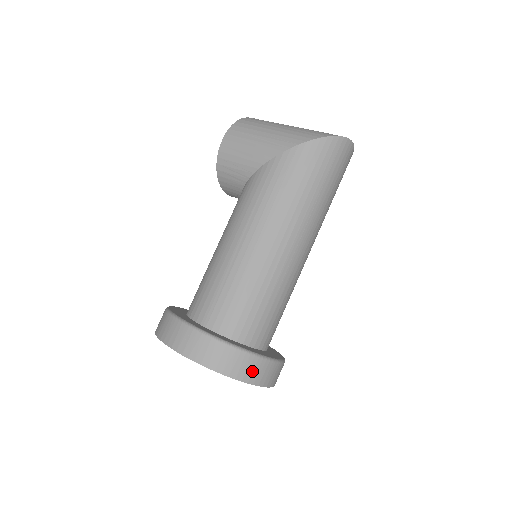
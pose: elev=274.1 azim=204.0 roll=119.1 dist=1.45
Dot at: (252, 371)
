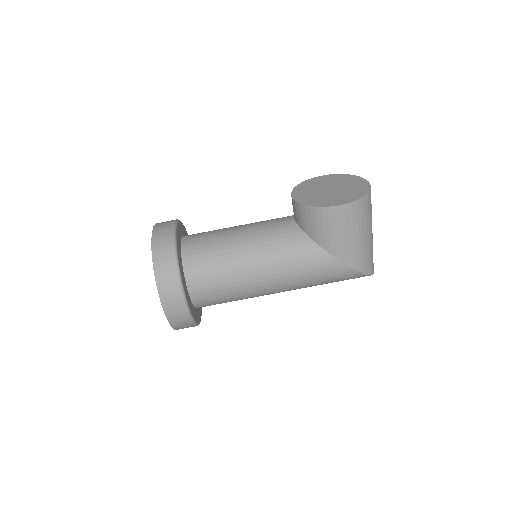
Dot at: occluded
